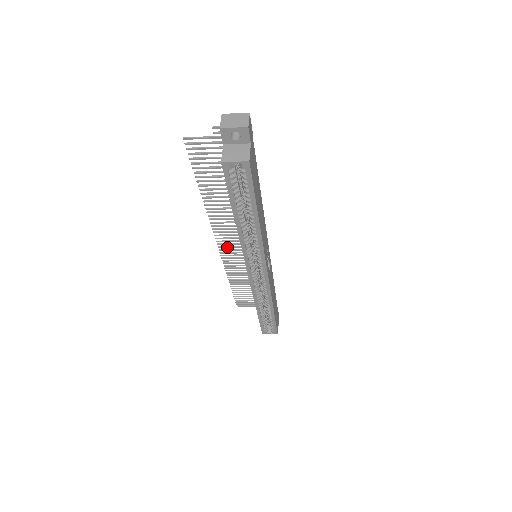
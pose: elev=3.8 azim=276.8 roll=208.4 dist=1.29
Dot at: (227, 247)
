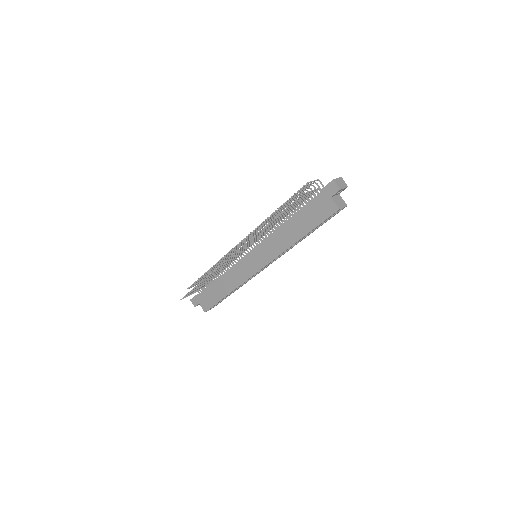
Dot at: occluded
